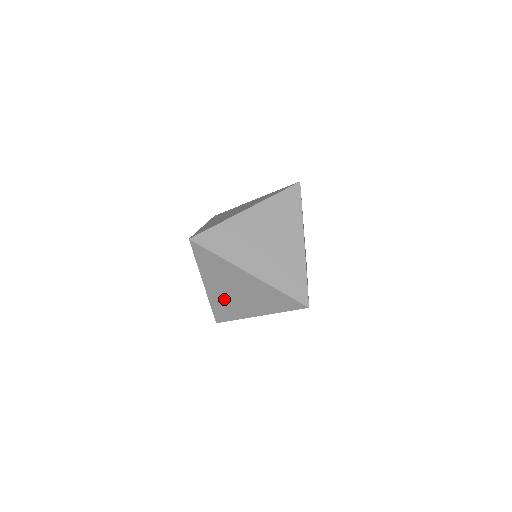
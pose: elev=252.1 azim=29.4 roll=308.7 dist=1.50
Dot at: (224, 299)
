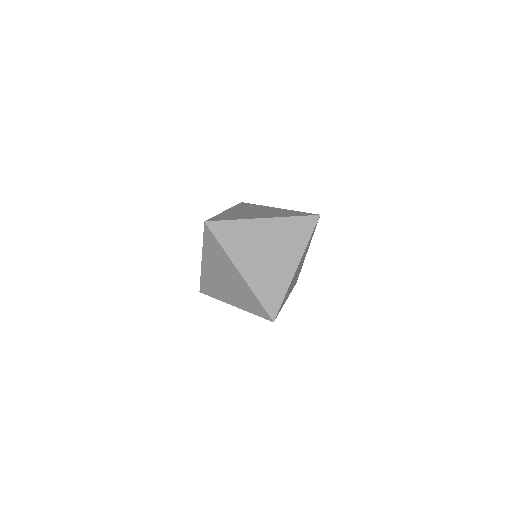
Dot at: (213, 279)
